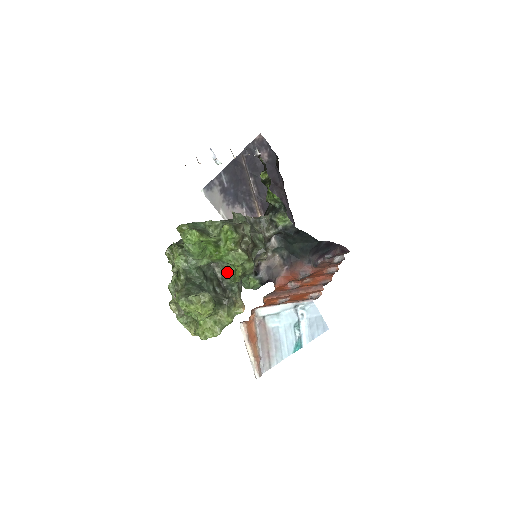
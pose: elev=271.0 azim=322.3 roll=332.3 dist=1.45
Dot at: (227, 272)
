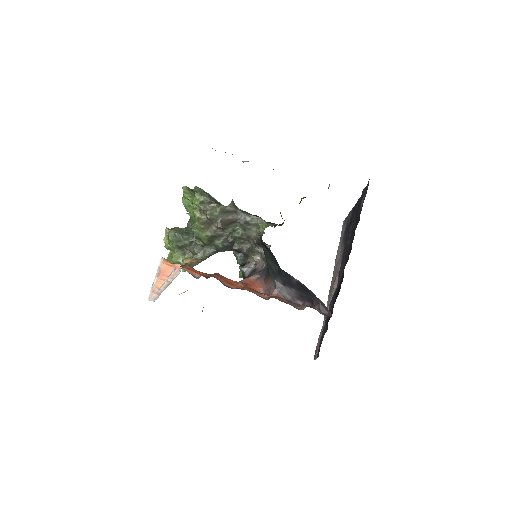
Dot at: occluded
